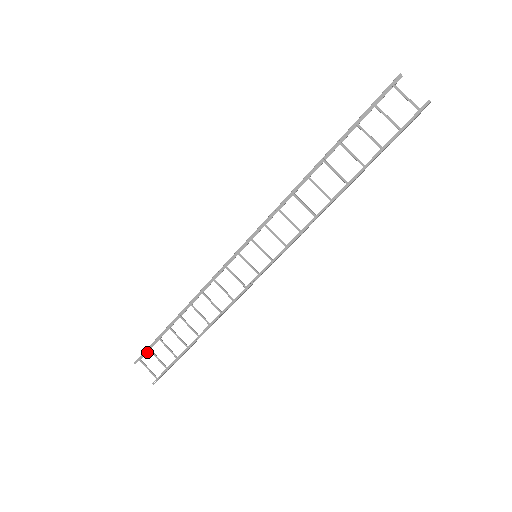
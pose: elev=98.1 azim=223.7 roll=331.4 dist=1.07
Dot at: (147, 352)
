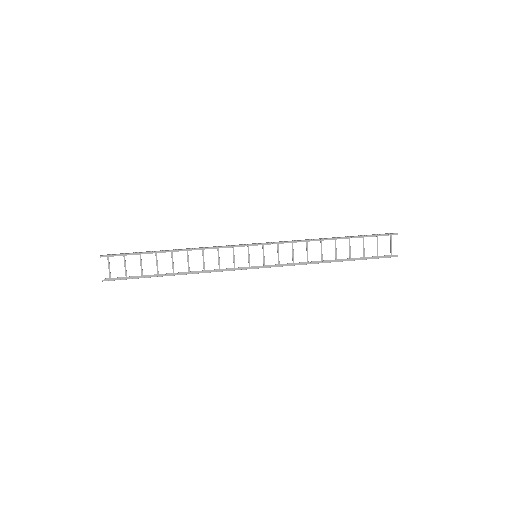
Dot at: (116, 255)
